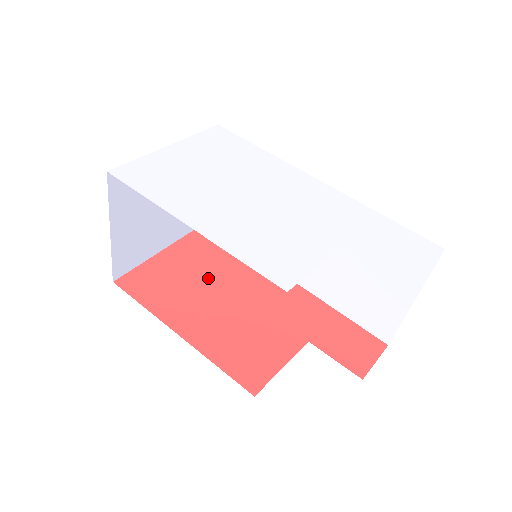
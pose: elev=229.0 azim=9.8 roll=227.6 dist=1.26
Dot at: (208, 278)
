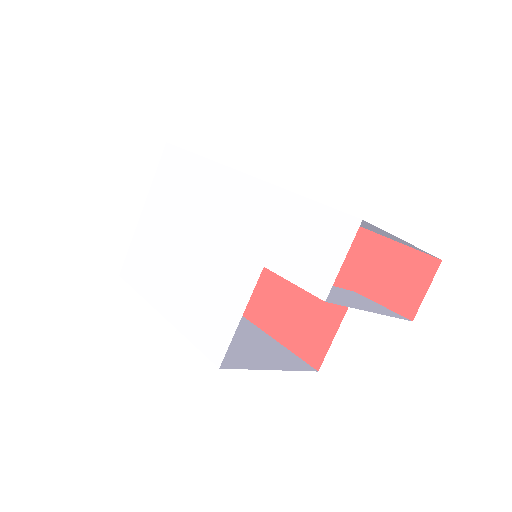
Dot at: occluded
